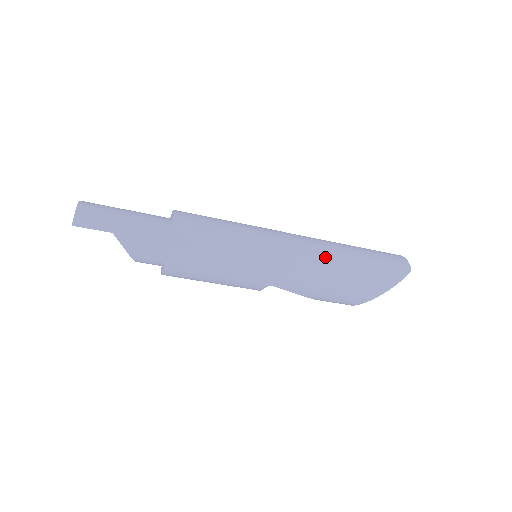
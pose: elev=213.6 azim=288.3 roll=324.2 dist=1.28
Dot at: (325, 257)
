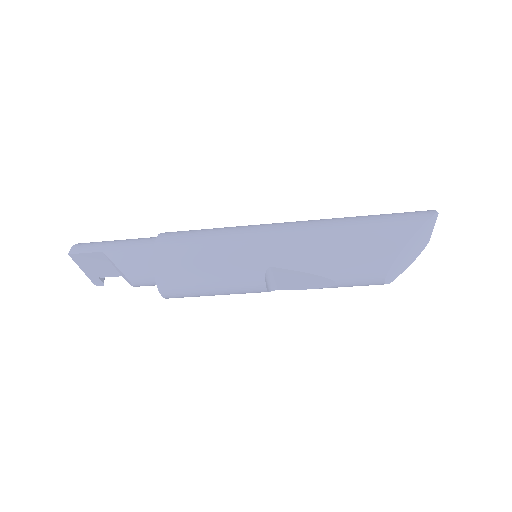
Dot at: (321, 223)
